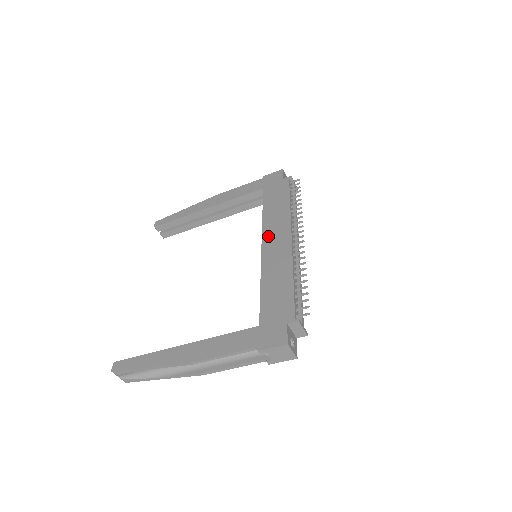
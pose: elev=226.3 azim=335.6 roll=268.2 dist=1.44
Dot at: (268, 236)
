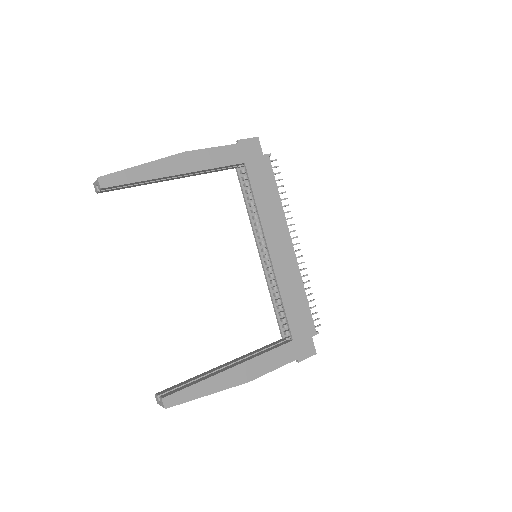
Dot at: (272, 240)
